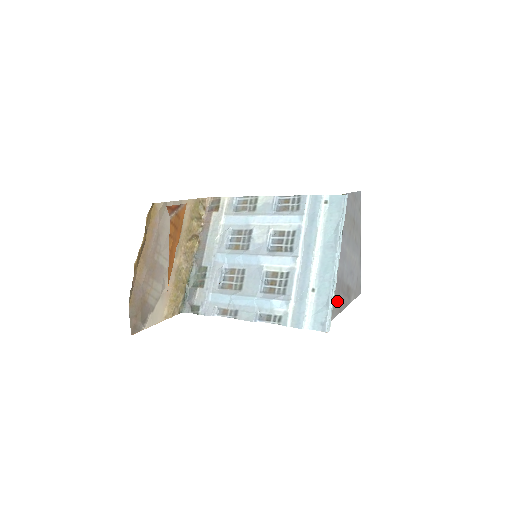
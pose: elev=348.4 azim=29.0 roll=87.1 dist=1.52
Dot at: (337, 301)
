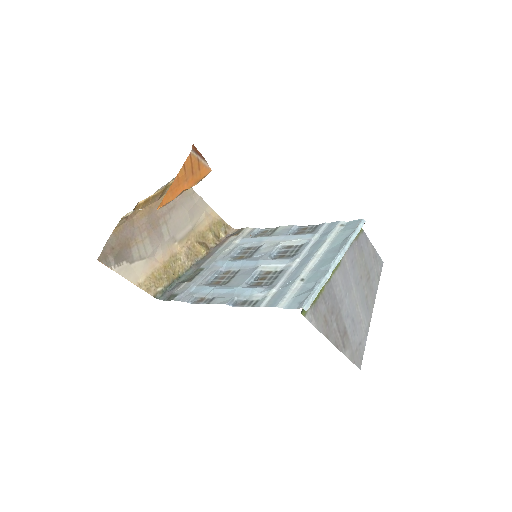
Dot at: (327, 318)
